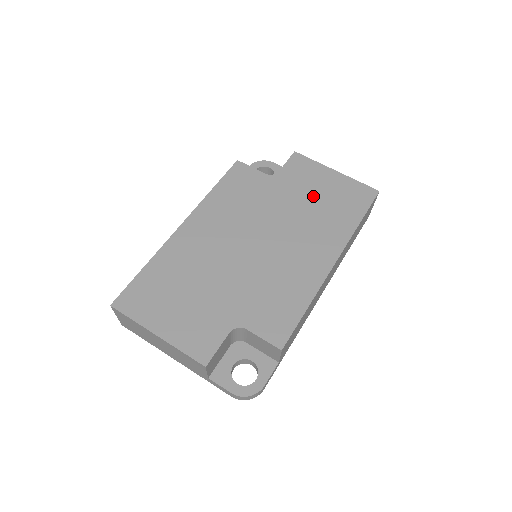
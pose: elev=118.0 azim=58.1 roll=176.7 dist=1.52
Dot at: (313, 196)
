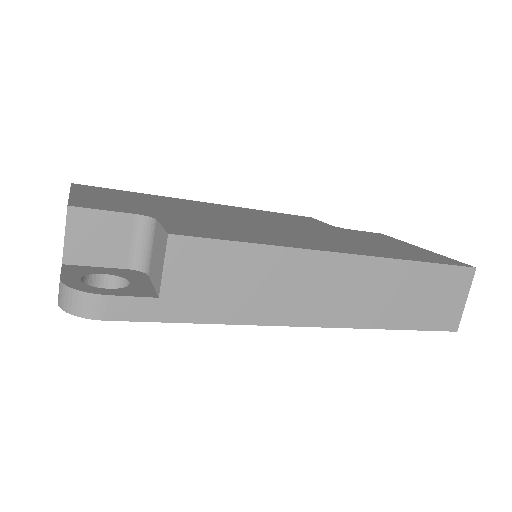
Dot at: (372, 241)
